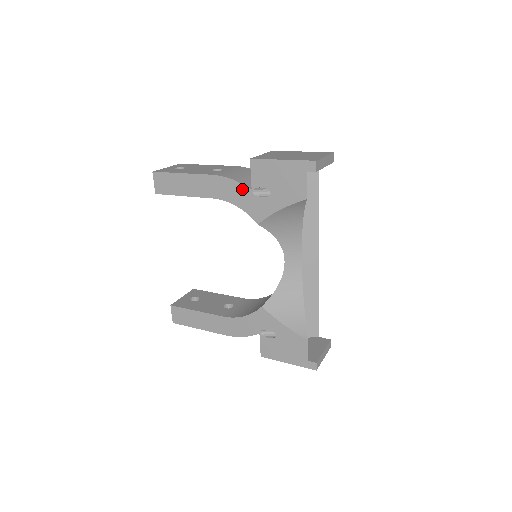
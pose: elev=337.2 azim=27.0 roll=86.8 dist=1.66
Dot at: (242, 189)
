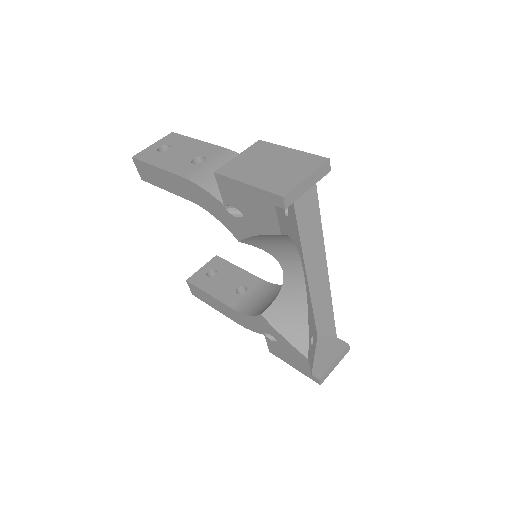
Dot at: (215, 202)
